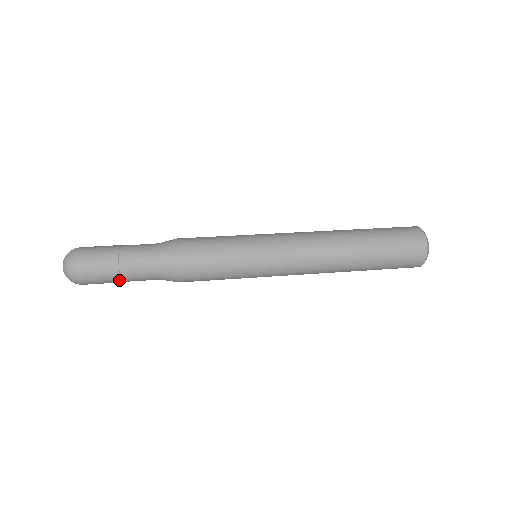
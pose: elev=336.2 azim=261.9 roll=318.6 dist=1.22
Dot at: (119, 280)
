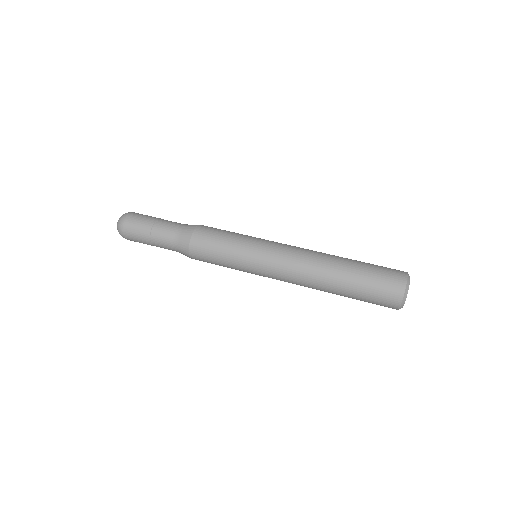
Dot at: (151, 245)
